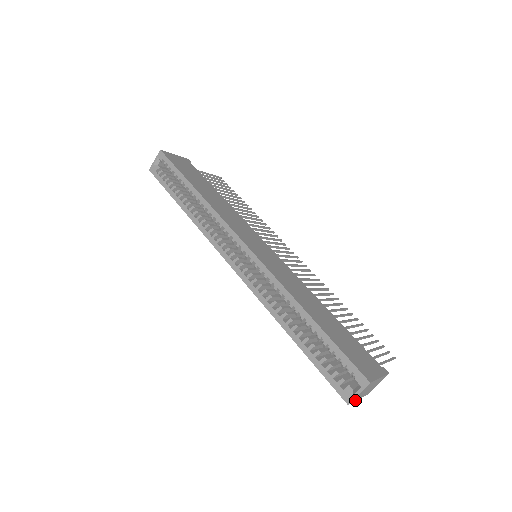
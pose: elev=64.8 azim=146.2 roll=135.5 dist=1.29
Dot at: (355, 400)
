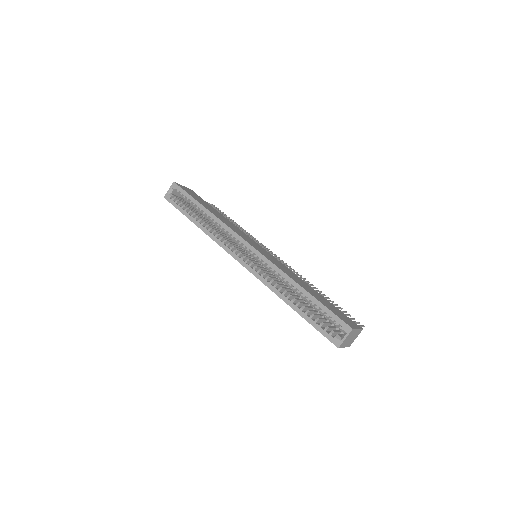
Dot at: (342, 346)
